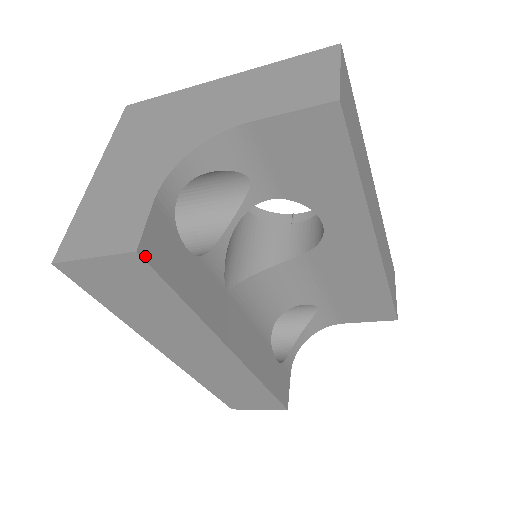
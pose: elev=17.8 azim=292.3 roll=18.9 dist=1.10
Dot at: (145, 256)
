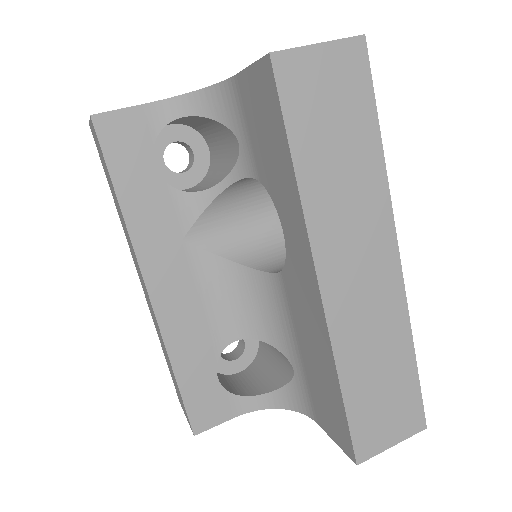
Dot at: (97, 126)
